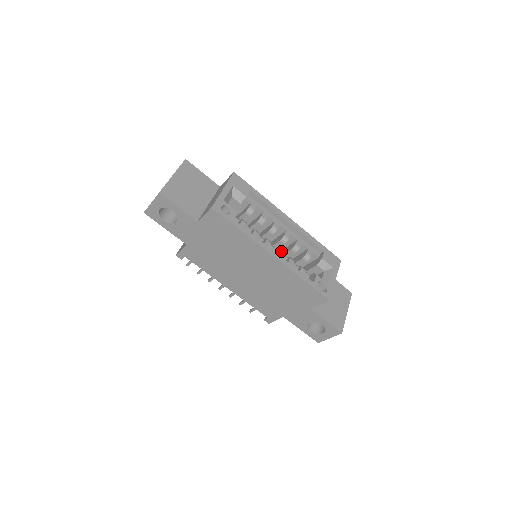
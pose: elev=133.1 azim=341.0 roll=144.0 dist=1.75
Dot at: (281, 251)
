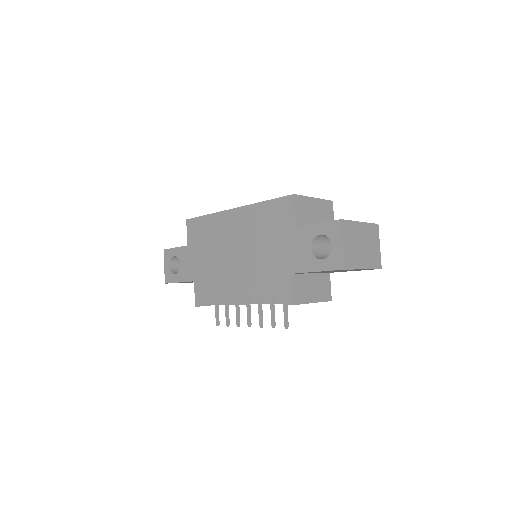
Dot at: occluded
